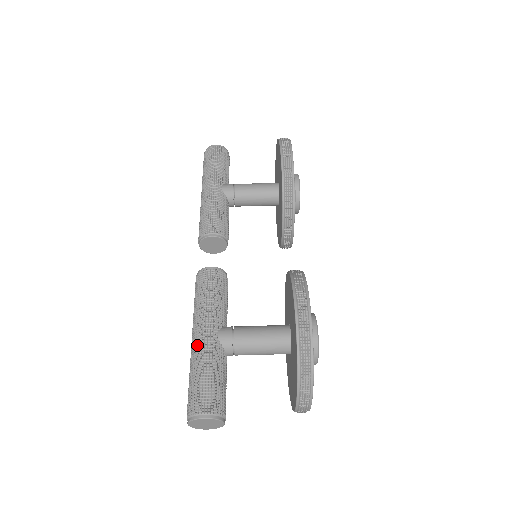
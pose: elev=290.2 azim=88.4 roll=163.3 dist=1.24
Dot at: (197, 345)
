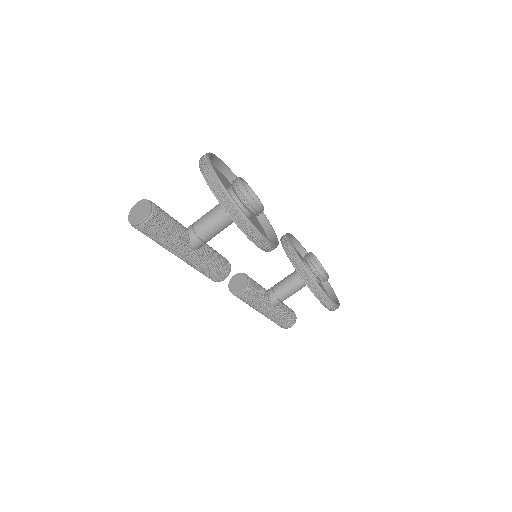
Dot at: (266, 316)
